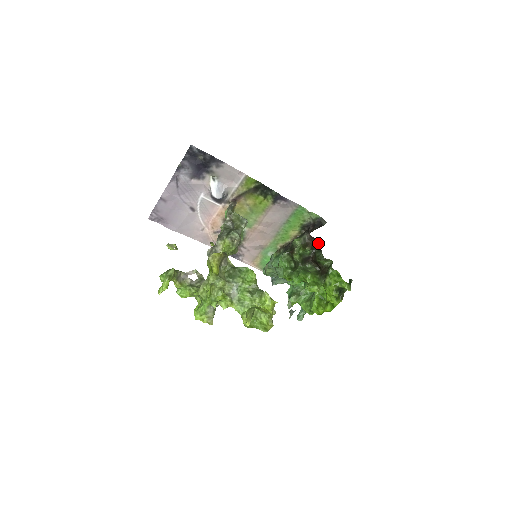
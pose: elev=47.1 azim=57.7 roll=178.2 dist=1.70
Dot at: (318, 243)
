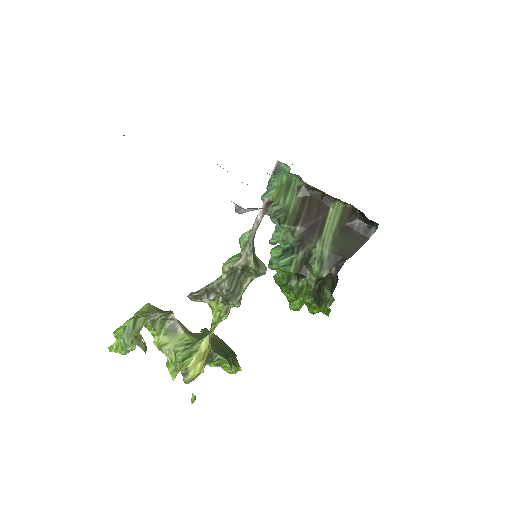
Dot at: (337, 281)
